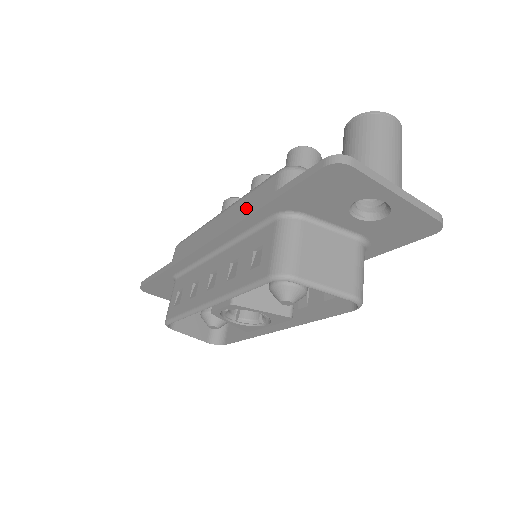
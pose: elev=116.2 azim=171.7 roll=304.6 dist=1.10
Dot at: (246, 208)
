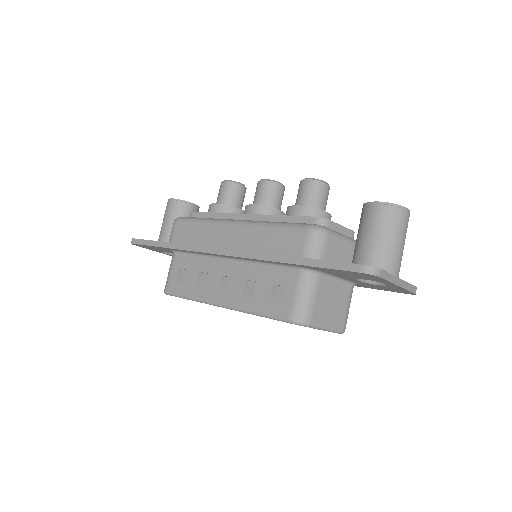
Dot at: (269, 242)
